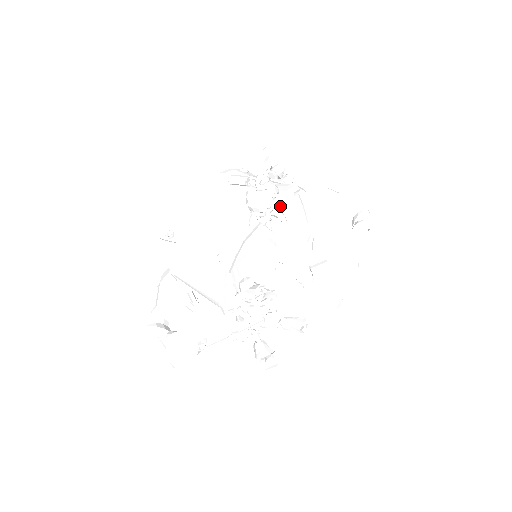
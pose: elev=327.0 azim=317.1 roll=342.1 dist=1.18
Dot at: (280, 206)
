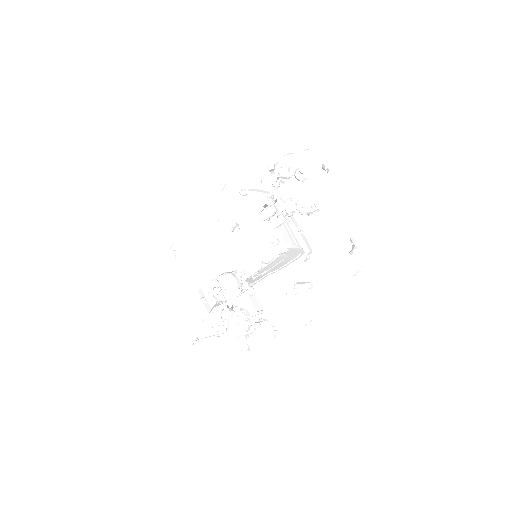
Dot at: occluded
